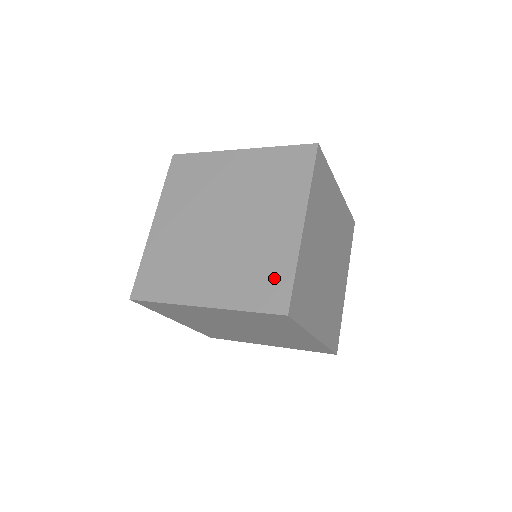
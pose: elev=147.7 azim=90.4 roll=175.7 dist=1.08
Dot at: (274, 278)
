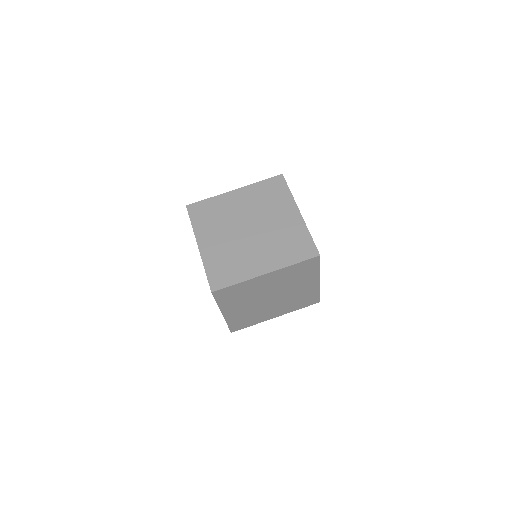
Dot at: (301, 242)
